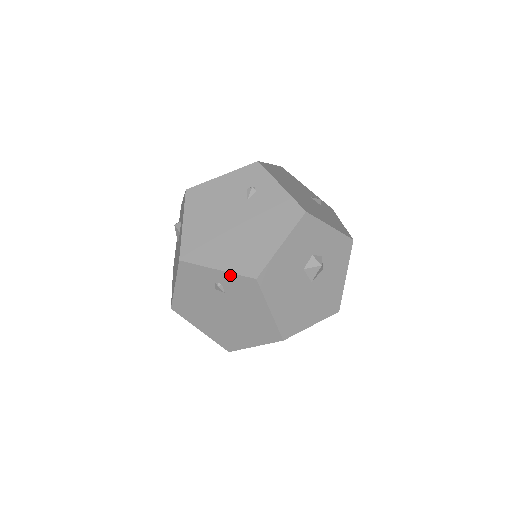
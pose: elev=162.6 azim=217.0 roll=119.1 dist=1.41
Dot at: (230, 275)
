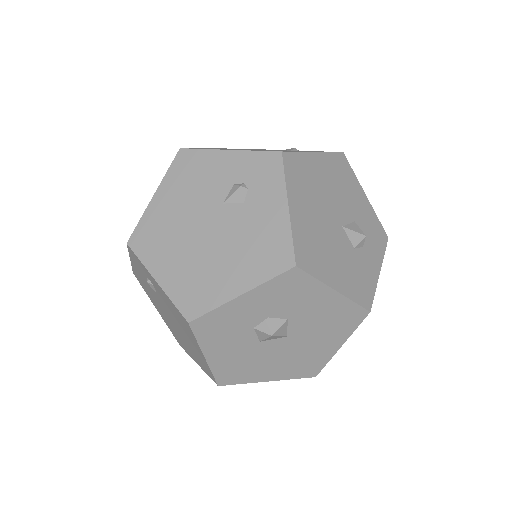
Dot at: occluded
